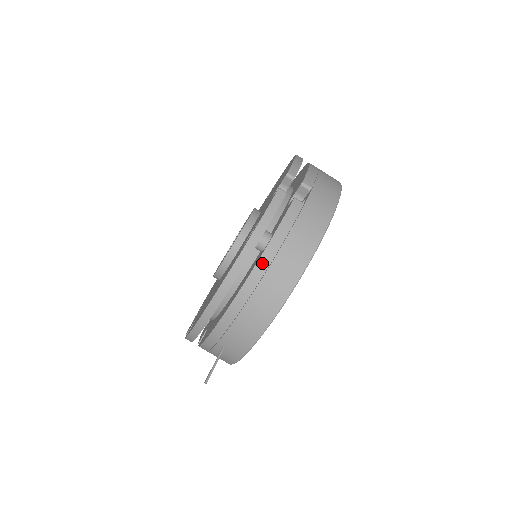
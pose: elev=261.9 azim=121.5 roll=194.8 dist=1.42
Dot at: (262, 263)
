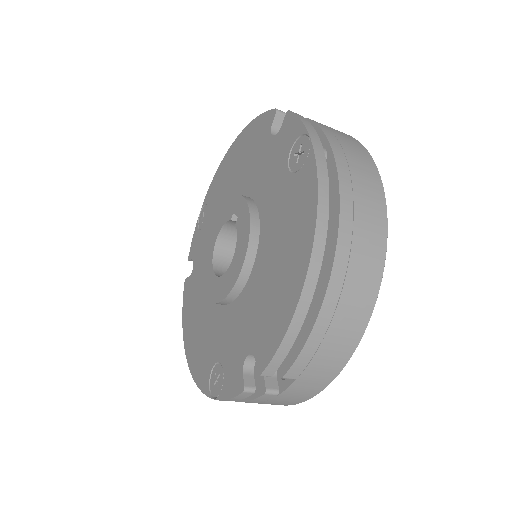
Dot at: occluded
